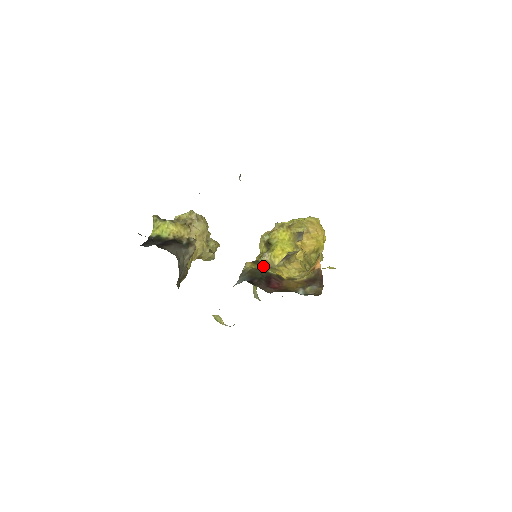
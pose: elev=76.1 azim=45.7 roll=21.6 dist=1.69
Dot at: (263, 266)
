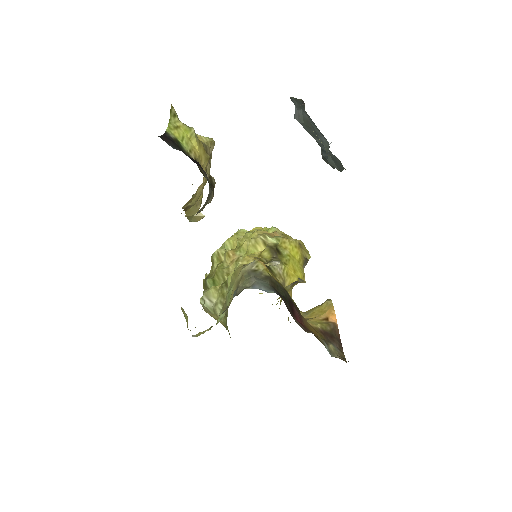
Dot at: (278, 279)
